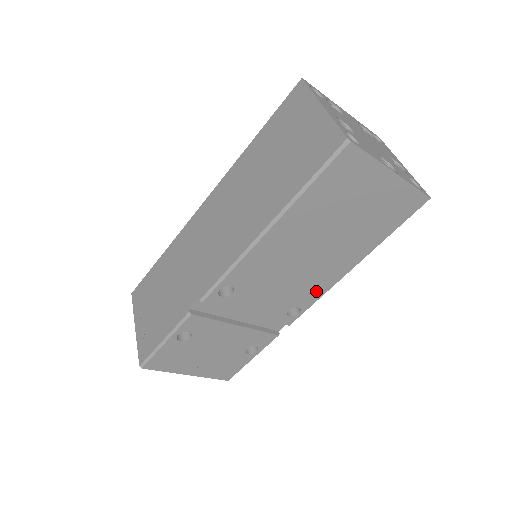
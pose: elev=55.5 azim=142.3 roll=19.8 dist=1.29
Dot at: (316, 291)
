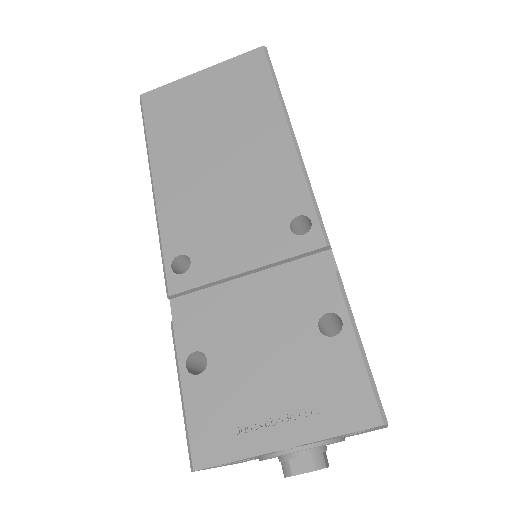
Dot at: (288, 184)
